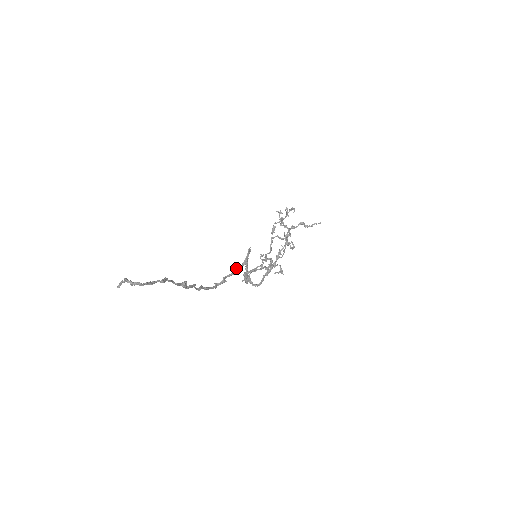
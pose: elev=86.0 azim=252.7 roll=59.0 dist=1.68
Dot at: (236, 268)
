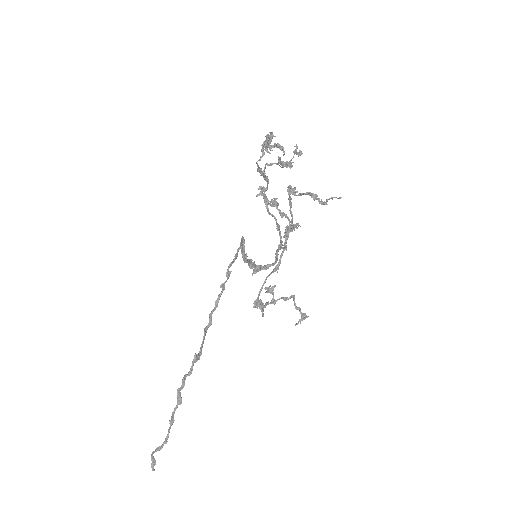
Dot at: (235, 256)
